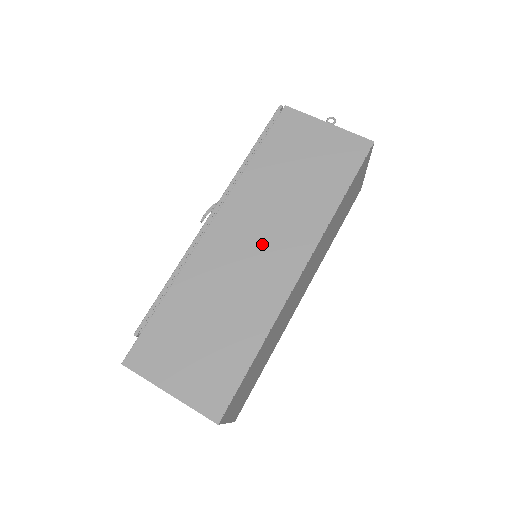
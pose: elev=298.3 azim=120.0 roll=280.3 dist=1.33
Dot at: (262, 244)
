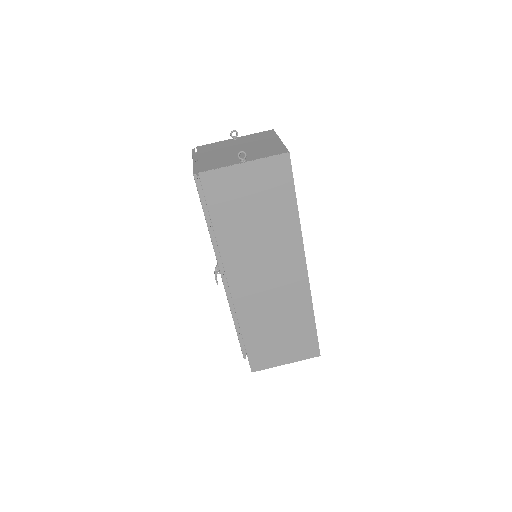
Dot at: (271, 274)
